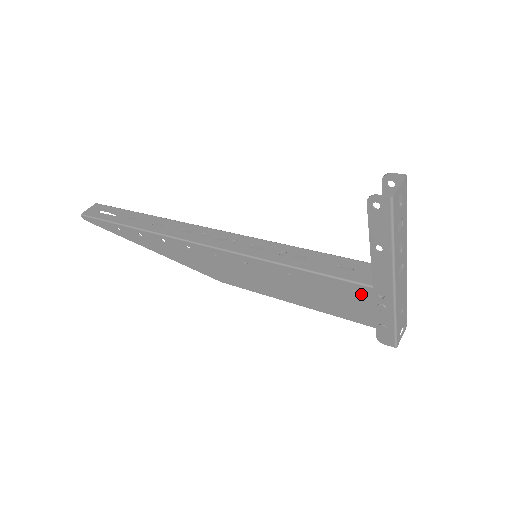
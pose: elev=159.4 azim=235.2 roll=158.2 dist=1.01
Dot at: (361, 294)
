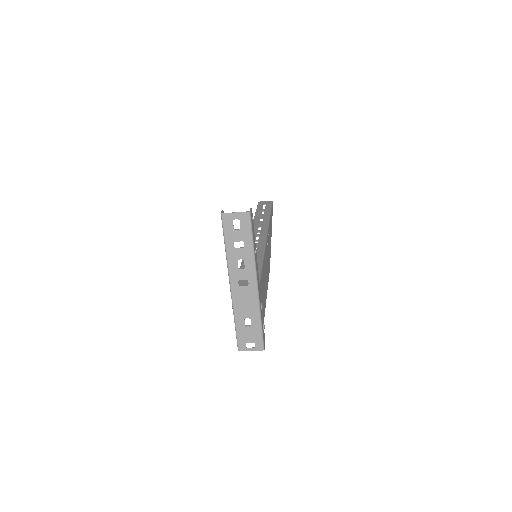
Dot at: occluded
